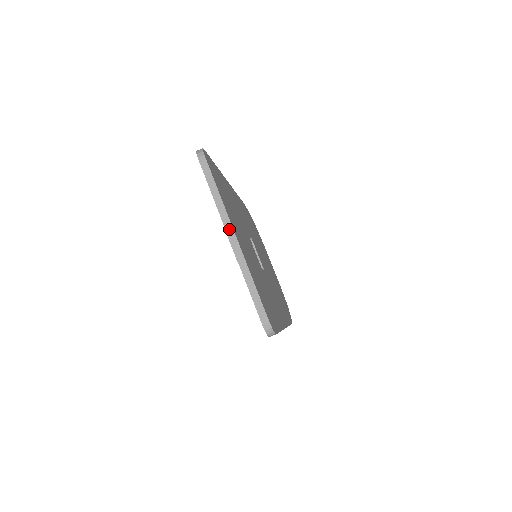
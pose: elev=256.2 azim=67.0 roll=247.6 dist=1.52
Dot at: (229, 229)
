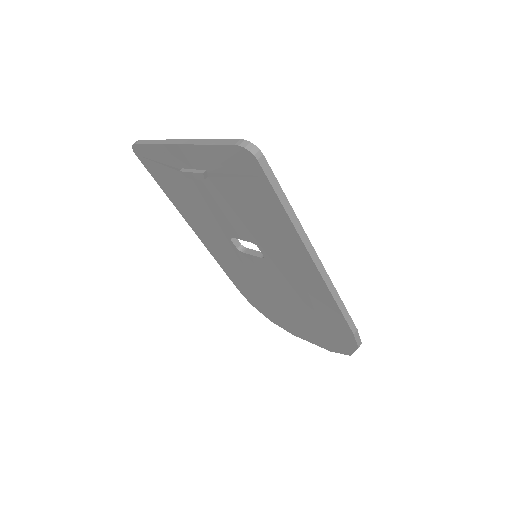
Dot at: (175, 142)
